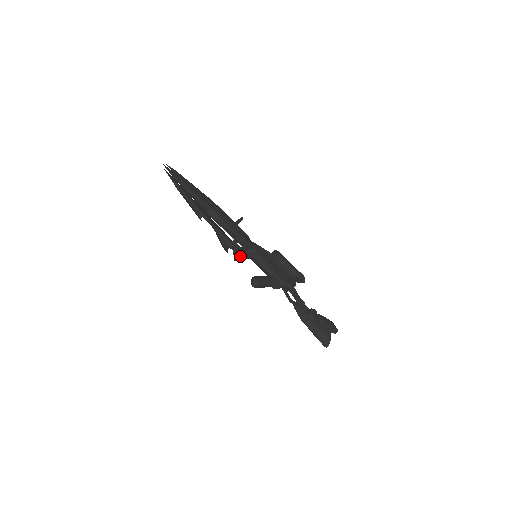
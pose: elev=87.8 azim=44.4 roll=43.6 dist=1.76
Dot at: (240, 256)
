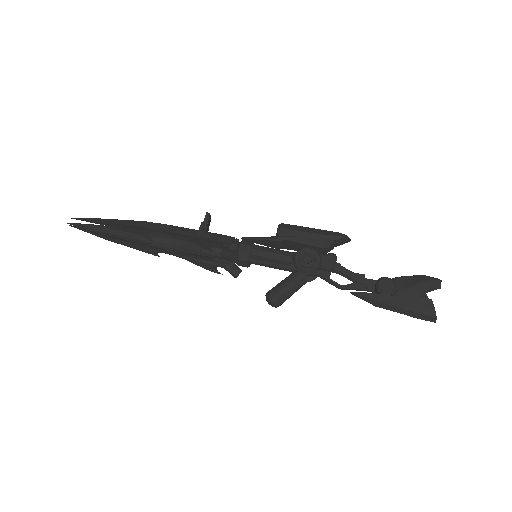
Dot at: (237, 268)
